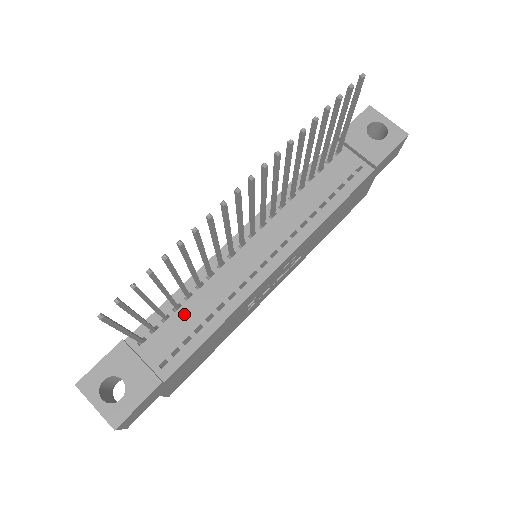
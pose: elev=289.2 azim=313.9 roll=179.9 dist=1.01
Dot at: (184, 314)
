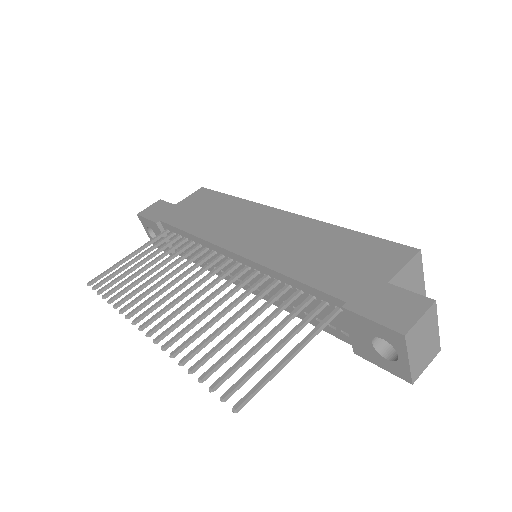
Dot at: occluded
